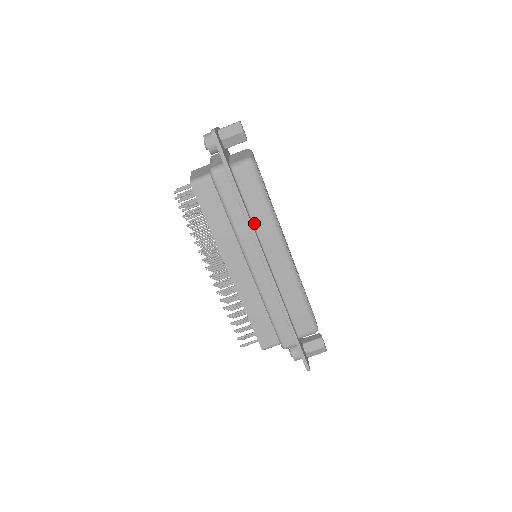
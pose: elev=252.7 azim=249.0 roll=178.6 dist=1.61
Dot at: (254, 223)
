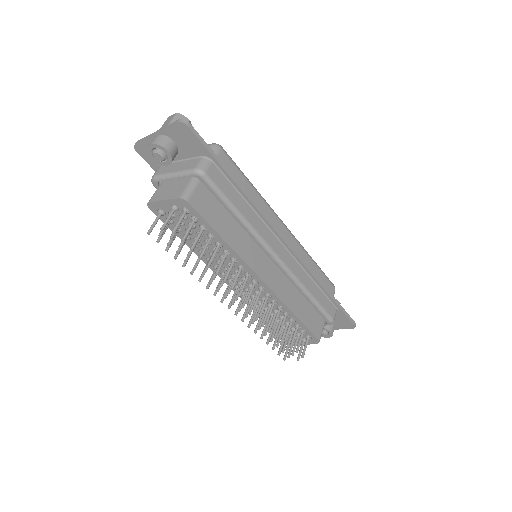
Dot at: occluded
